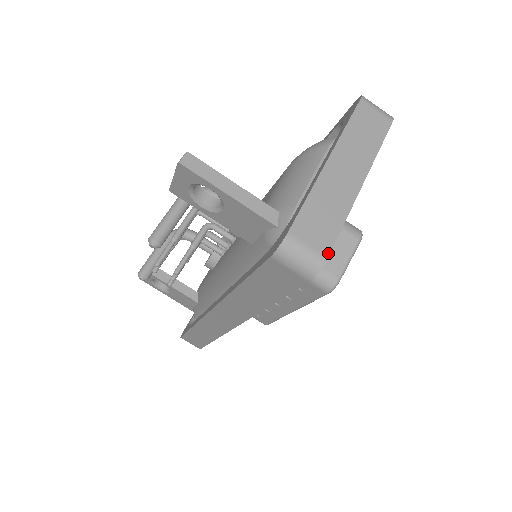
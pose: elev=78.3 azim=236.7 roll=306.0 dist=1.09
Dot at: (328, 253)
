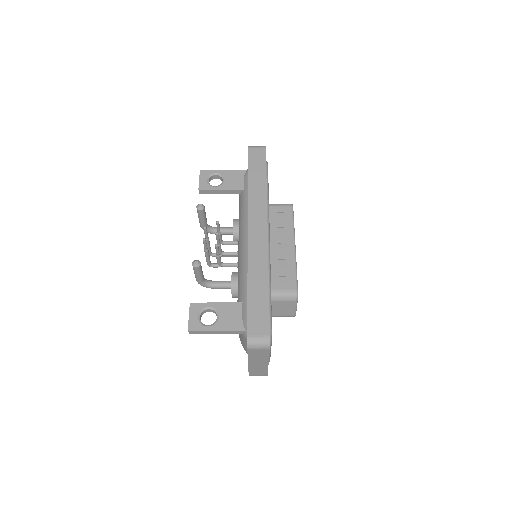
Dot at: occluded
